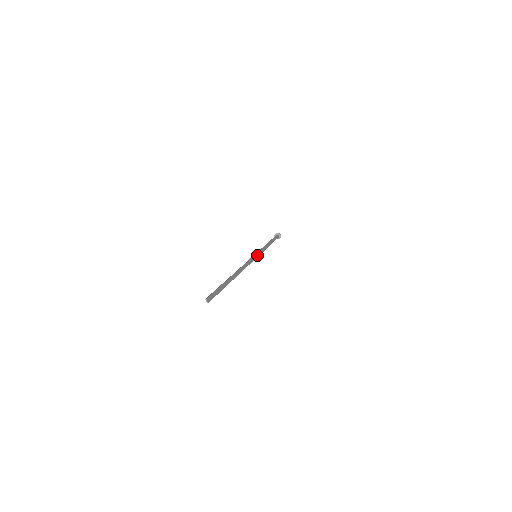
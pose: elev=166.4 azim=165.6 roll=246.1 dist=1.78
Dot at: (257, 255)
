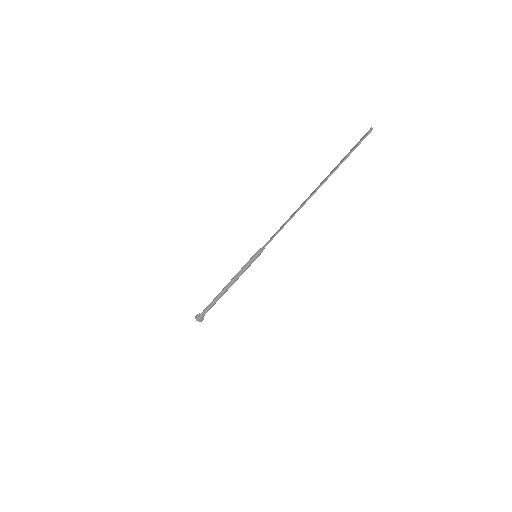
Dot at: occluded
